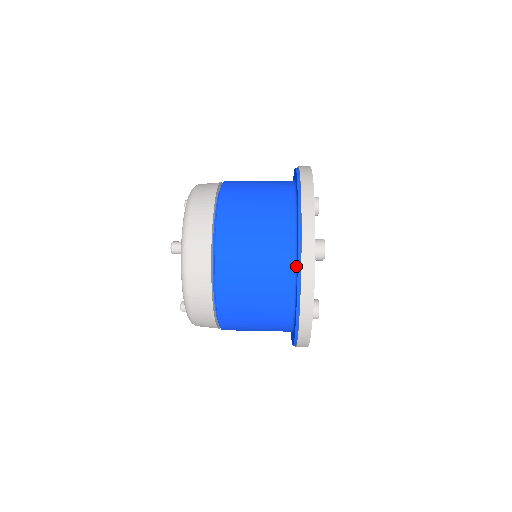
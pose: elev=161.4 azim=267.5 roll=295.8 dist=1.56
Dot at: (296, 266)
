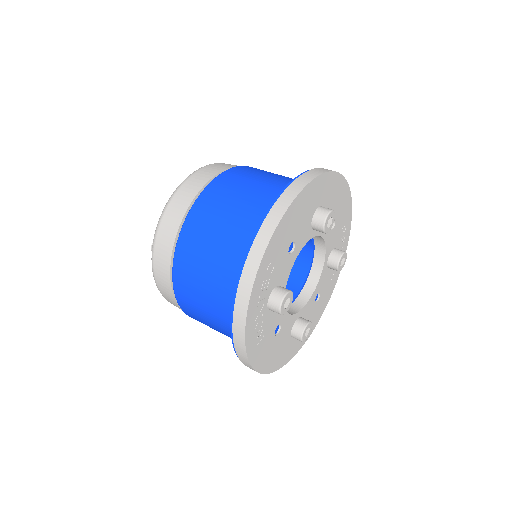
Dot at: occluded
